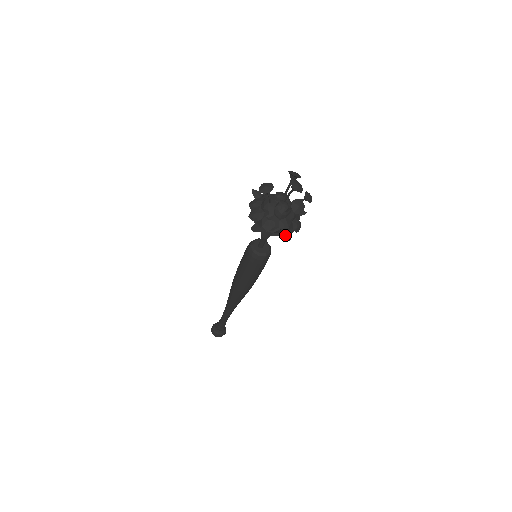
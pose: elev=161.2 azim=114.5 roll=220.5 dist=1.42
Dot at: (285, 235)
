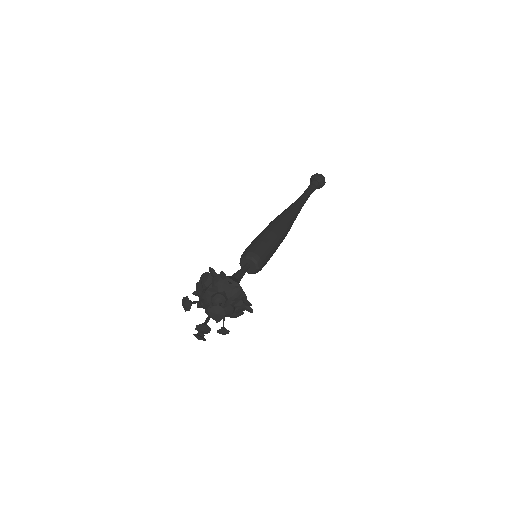
Dot at: occluded
